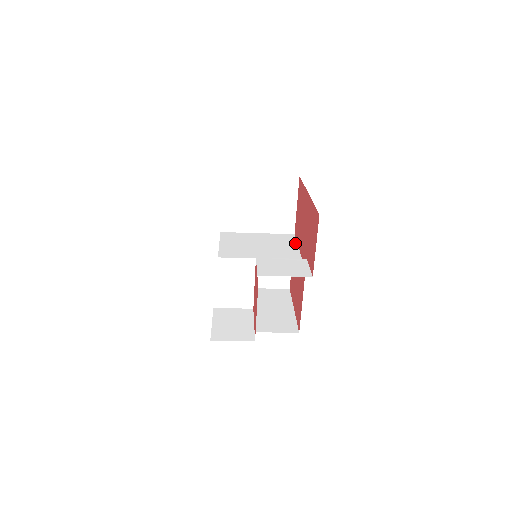
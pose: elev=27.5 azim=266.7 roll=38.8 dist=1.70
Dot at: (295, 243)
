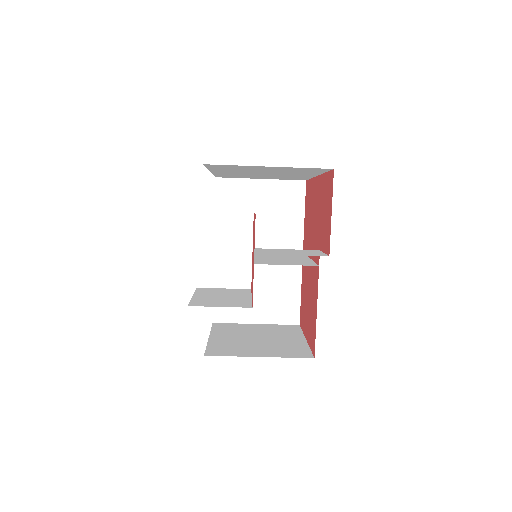
Dot at: occluded
